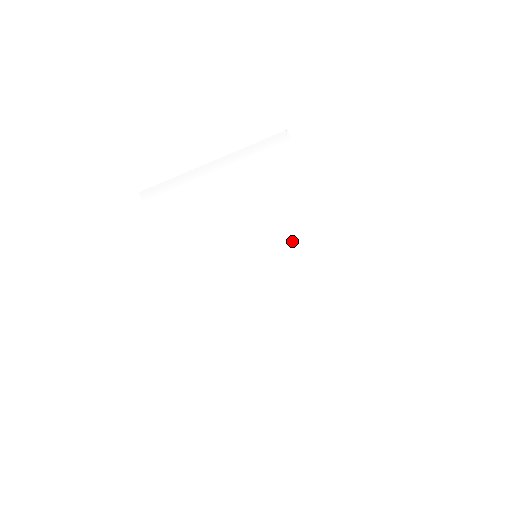
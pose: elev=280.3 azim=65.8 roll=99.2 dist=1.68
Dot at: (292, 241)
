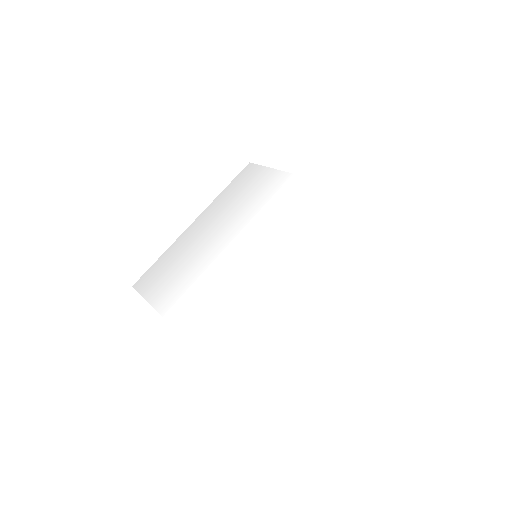
Dot at: (290, 219)
